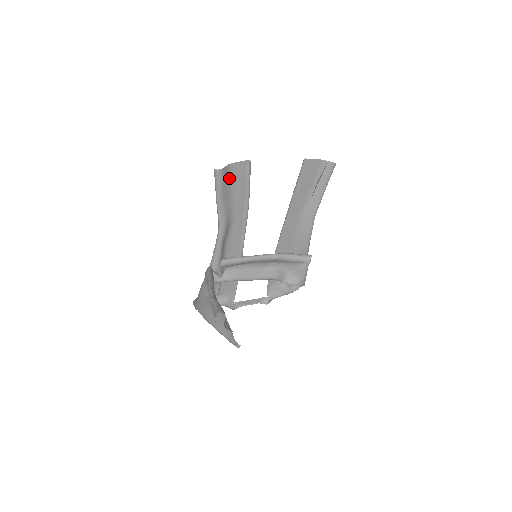
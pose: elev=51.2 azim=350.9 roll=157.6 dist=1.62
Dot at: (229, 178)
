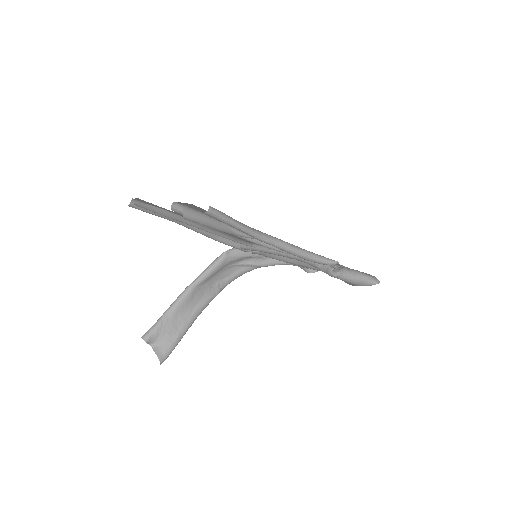
Dot at: occluded
